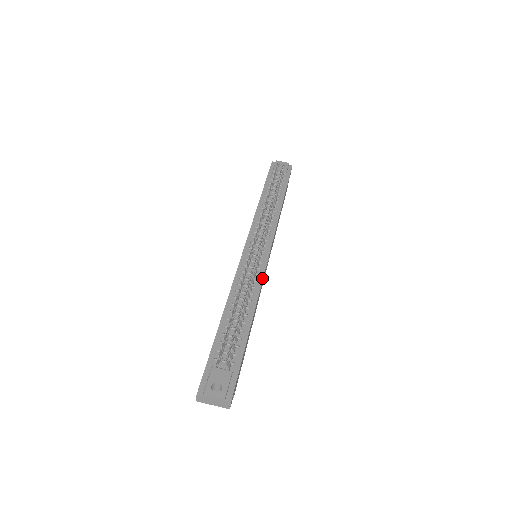
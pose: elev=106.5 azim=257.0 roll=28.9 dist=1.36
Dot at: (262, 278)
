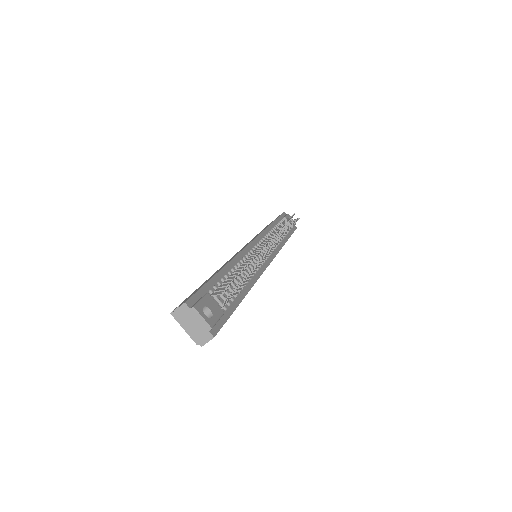
Dot at: (262, 272)
